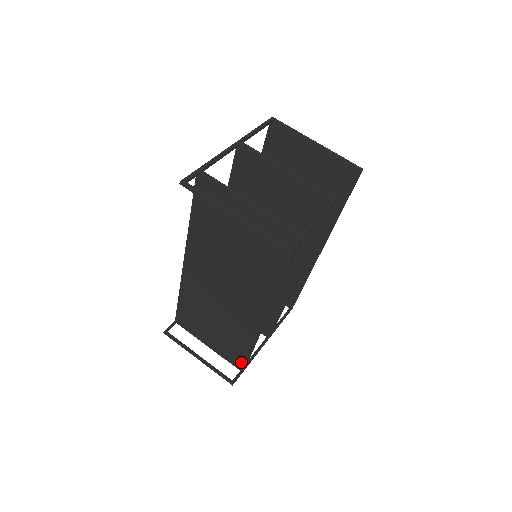
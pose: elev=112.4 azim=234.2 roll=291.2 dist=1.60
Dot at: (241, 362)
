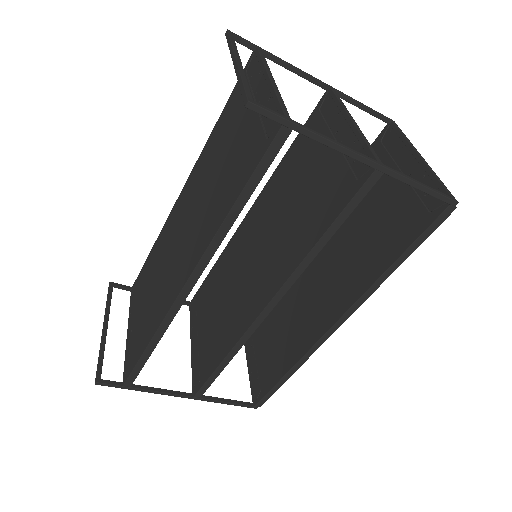
Dot at: (130, 367)
